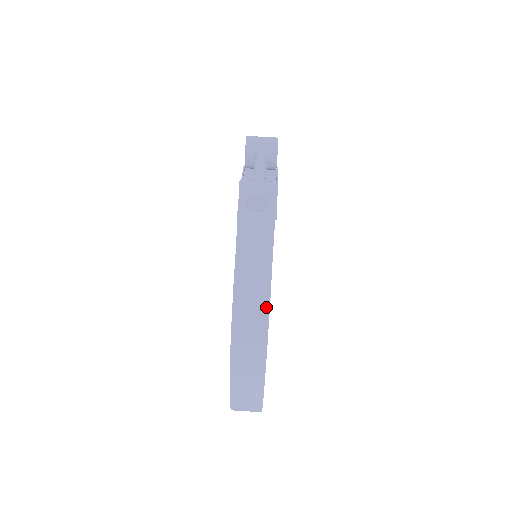
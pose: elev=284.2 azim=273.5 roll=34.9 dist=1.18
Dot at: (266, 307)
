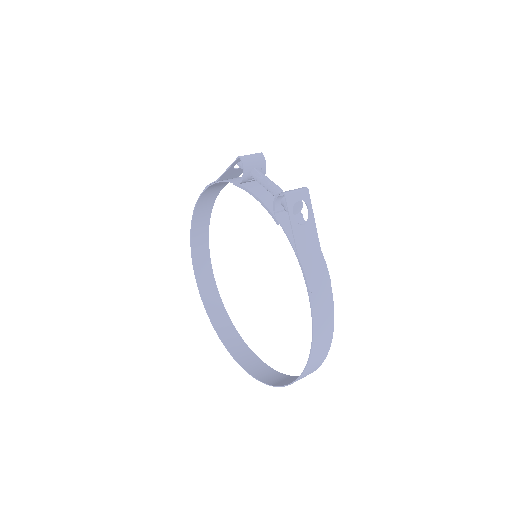
Dot at: (329, 284)
